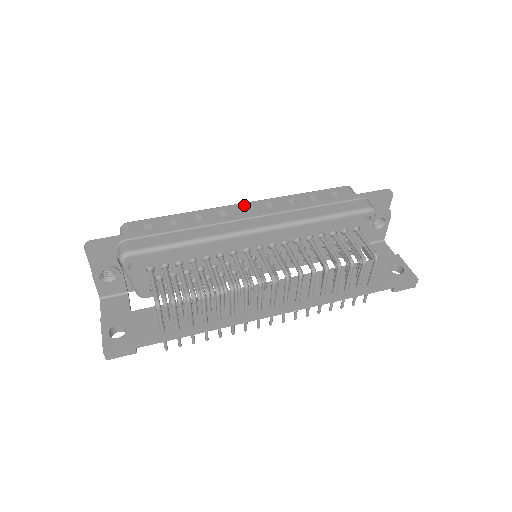
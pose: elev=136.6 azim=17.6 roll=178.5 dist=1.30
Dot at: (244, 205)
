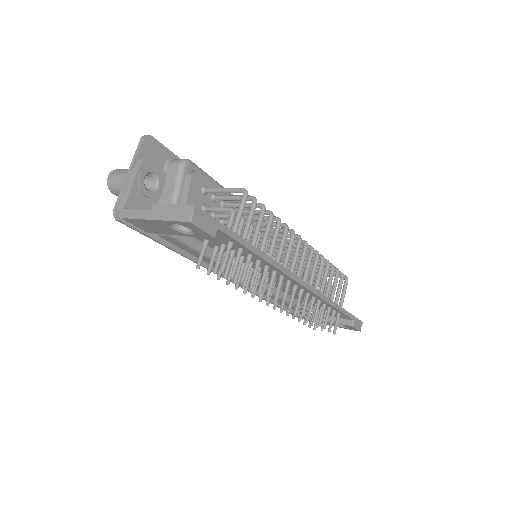
Dot at: occluded
